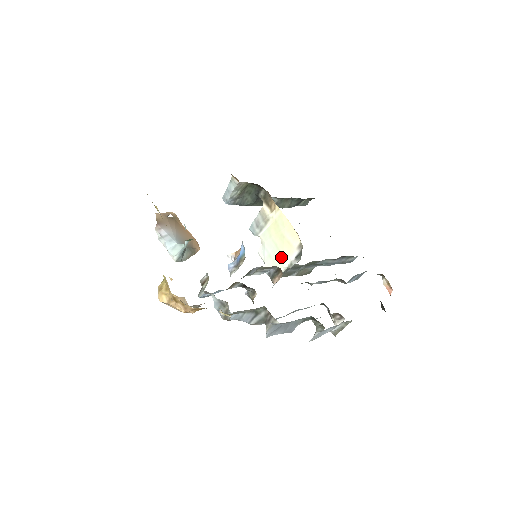
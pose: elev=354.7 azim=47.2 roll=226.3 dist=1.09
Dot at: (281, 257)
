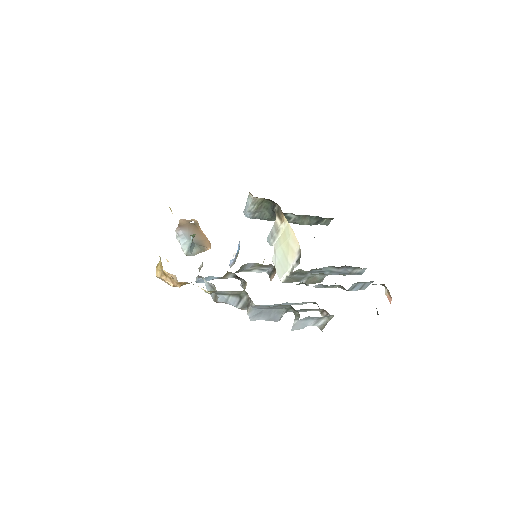
Dot at: (286, 262)
